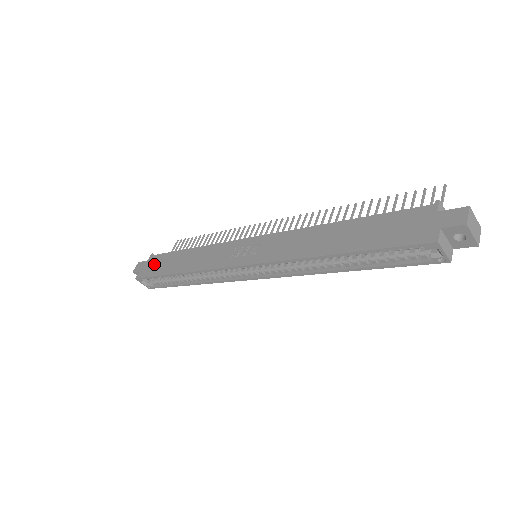
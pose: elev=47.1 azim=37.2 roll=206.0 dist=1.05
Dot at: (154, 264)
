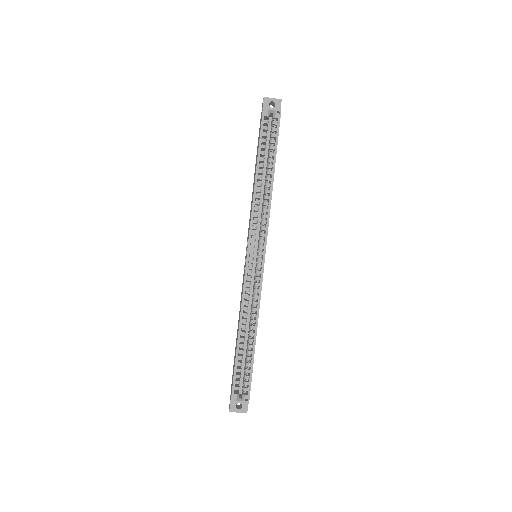
Dot at: occluded
